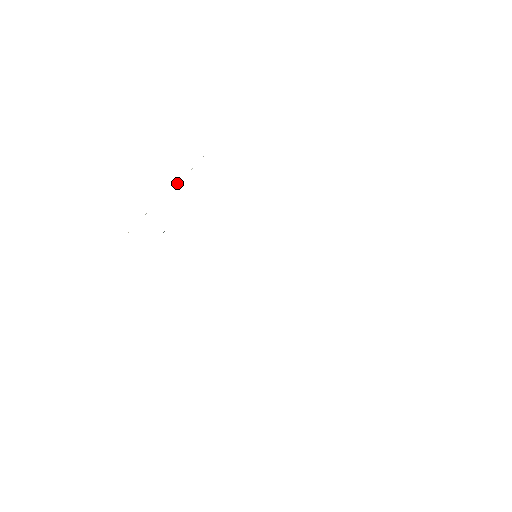
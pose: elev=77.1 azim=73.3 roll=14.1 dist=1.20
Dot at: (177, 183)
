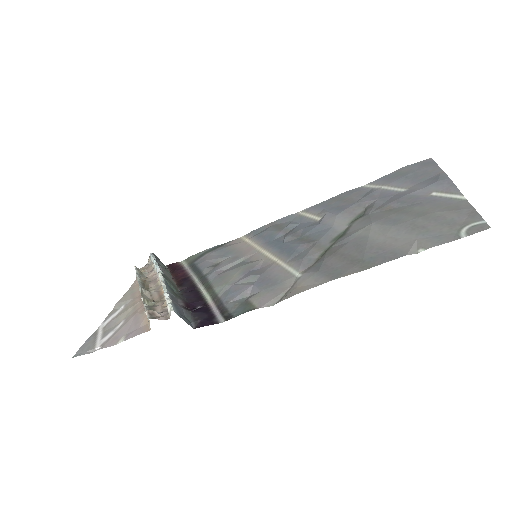
Dot at: occluded
